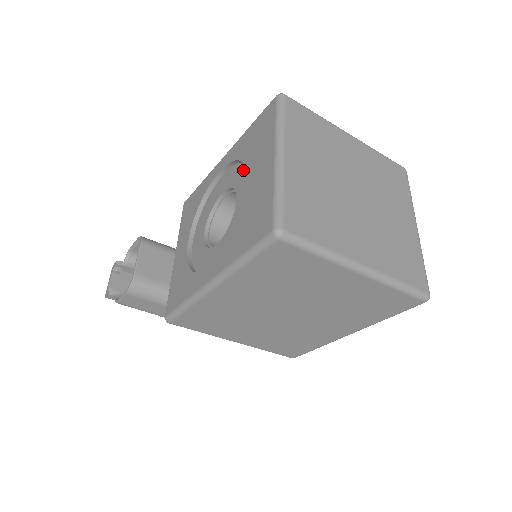
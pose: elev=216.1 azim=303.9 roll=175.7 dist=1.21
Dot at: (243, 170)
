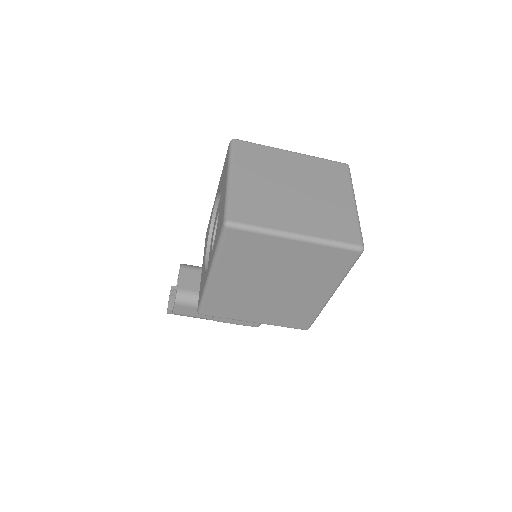
Dot at: occluded
